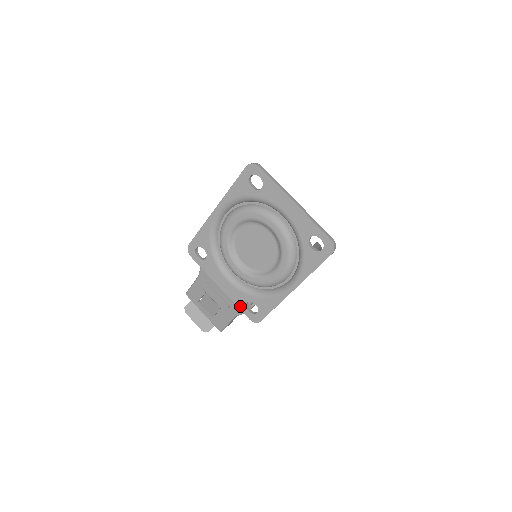
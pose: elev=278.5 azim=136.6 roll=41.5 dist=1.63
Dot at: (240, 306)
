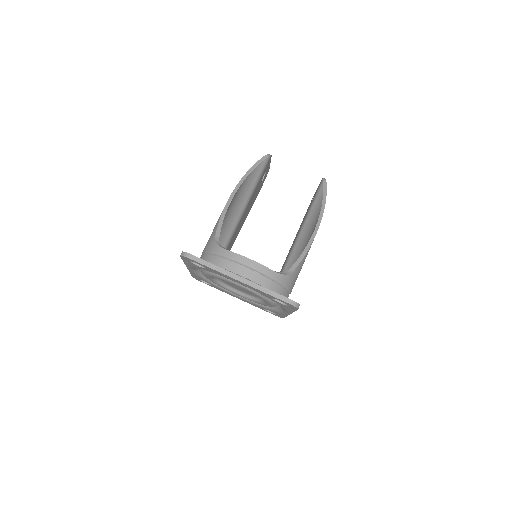
Dot at: occluded
